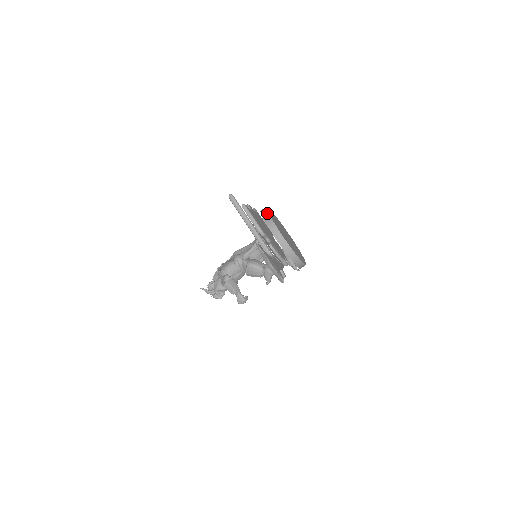
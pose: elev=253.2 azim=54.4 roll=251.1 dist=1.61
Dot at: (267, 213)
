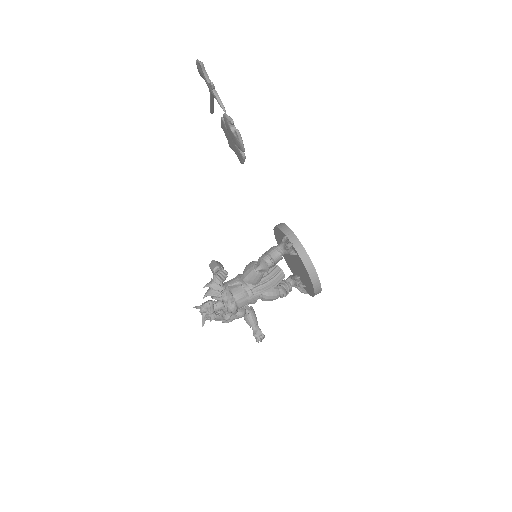
Dot at: occluded
